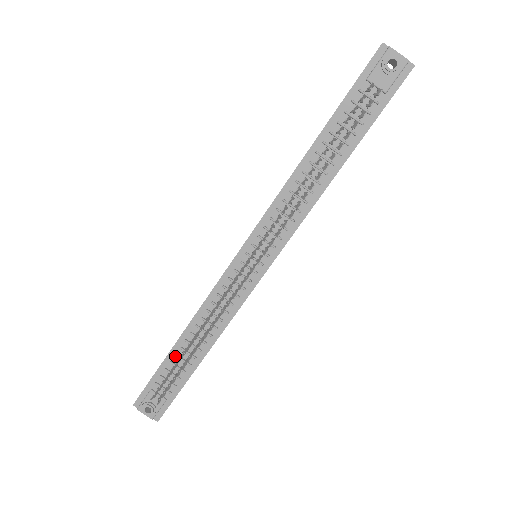
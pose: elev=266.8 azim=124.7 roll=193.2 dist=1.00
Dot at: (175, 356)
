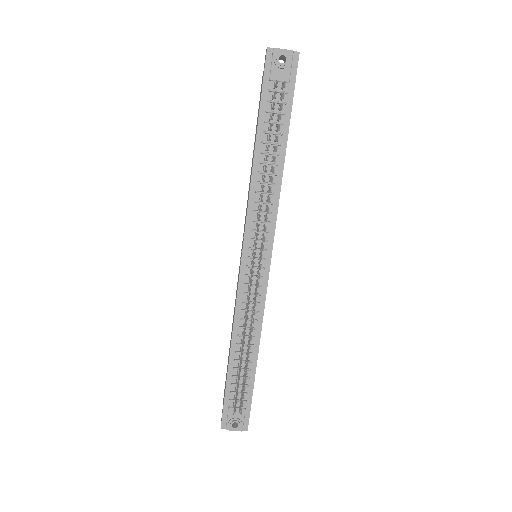
Dot at: (234, 369)
